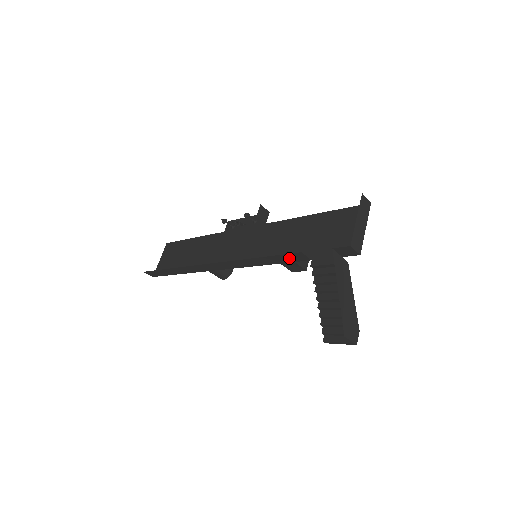
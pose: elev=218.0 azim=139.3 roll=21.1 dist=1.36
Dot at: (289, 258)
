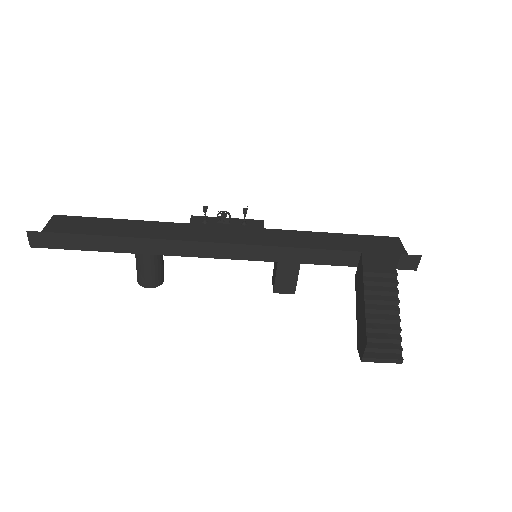
Dot at: (335, 258)
